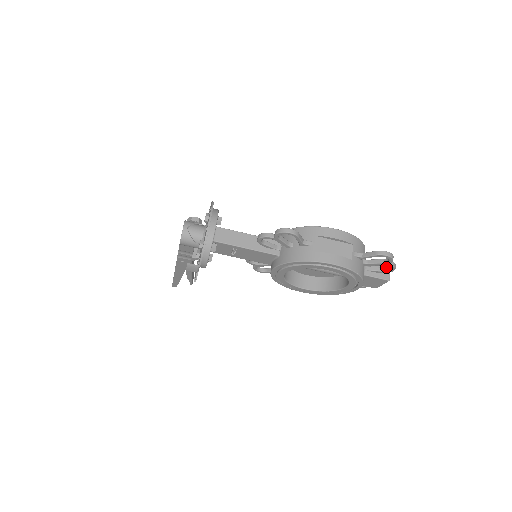
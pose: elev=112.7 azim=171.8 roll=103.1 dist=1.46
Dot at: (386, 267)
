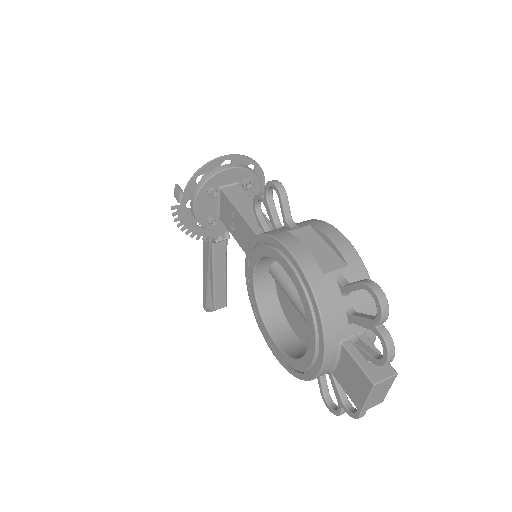
Dot at: occluded
